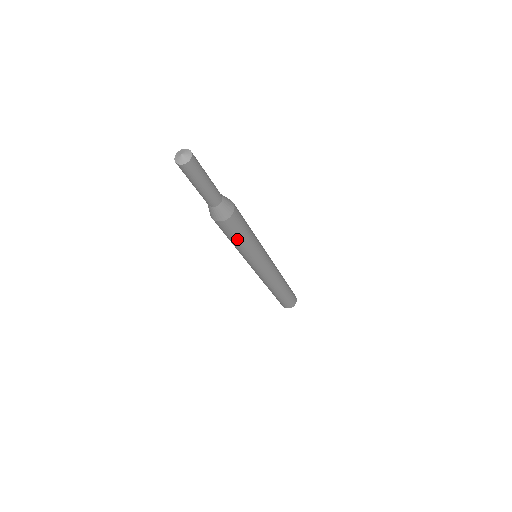
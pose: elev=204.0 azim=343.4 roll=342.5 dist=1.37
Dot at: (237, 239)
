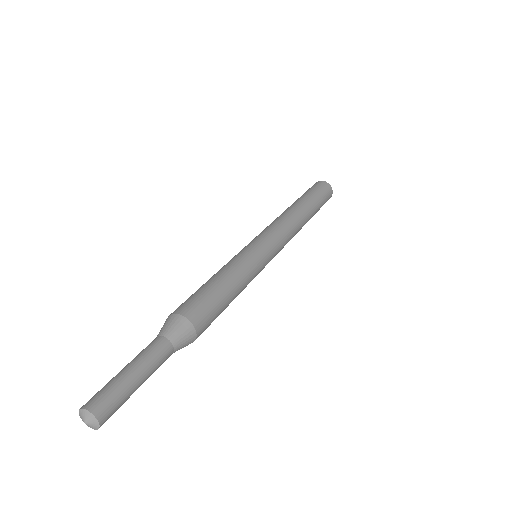
Dot at: (223, 310)
